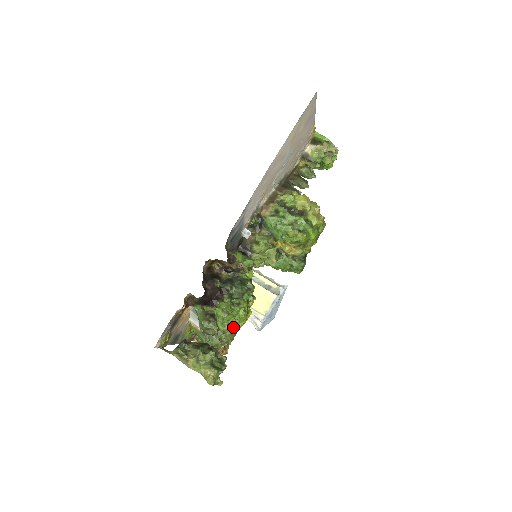
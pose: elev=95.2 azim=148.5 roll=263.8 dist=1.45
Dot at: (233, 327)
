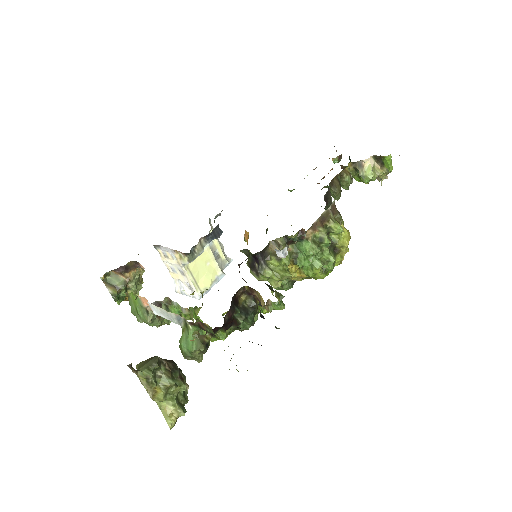
Dot at: occluded
